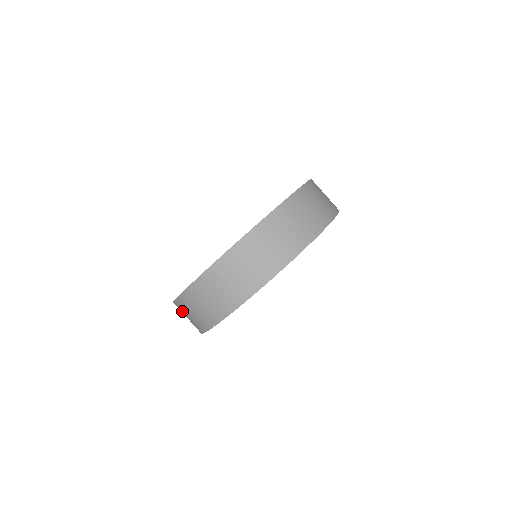
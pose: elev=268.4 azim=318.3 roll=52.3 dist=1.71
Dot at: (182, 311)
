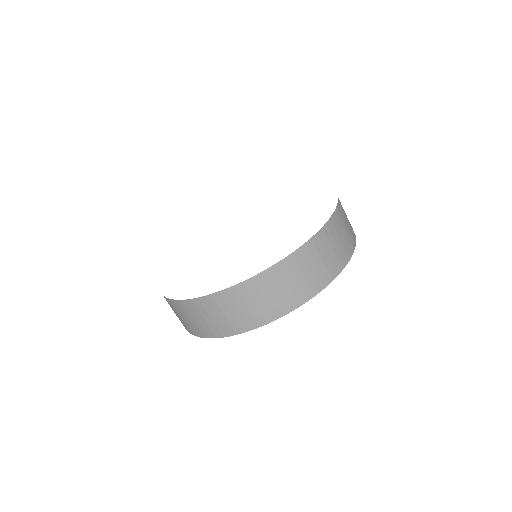
Dot at: occluded
